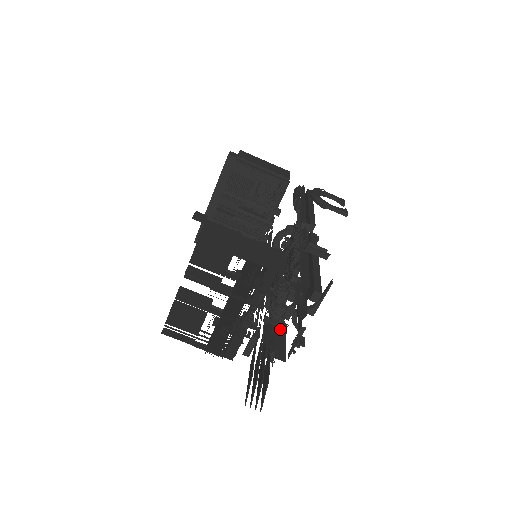
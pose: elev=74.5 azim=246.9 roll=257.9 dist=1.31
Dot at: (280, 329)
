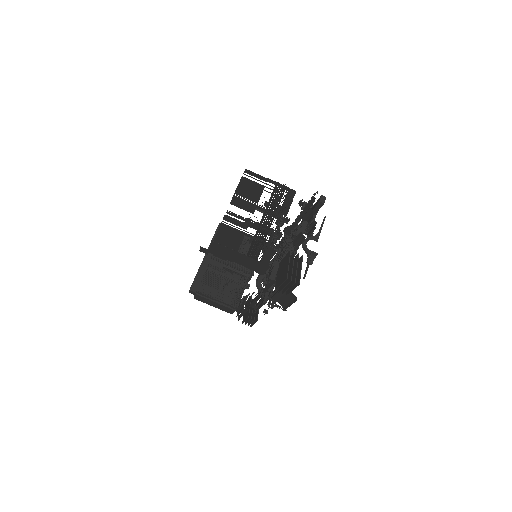
Dot at: occluded
